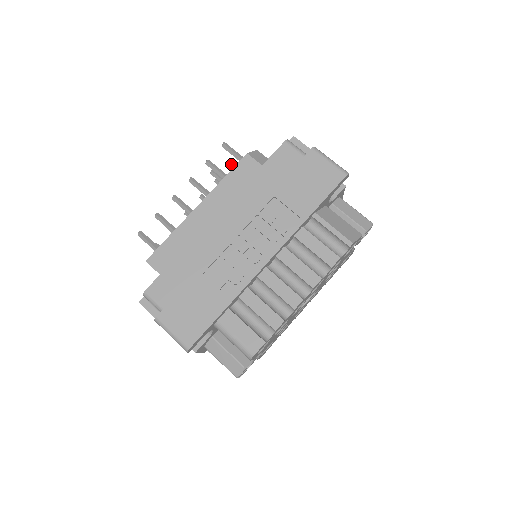
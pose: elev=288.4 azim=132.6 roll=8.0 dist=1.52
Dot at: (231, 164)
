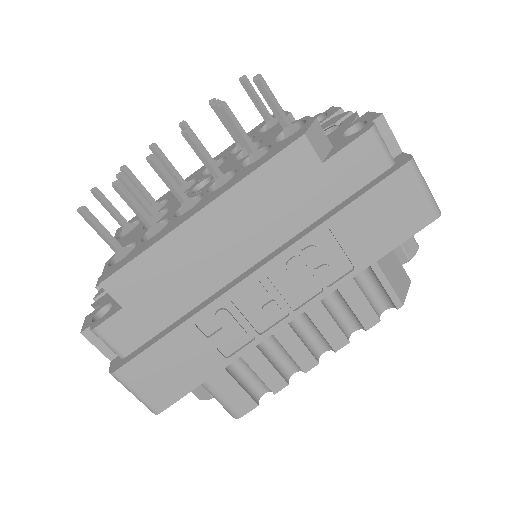
Dot at: (244, 79)
